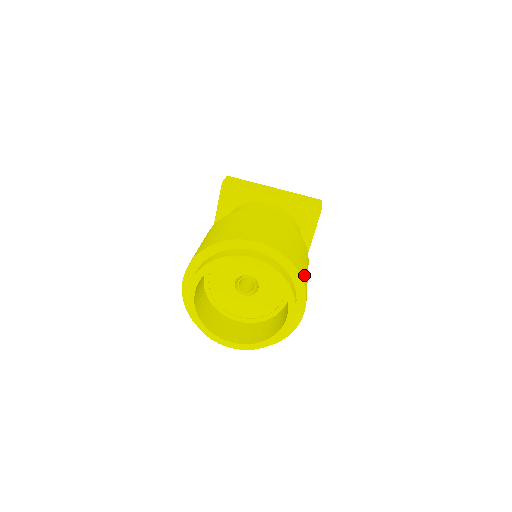
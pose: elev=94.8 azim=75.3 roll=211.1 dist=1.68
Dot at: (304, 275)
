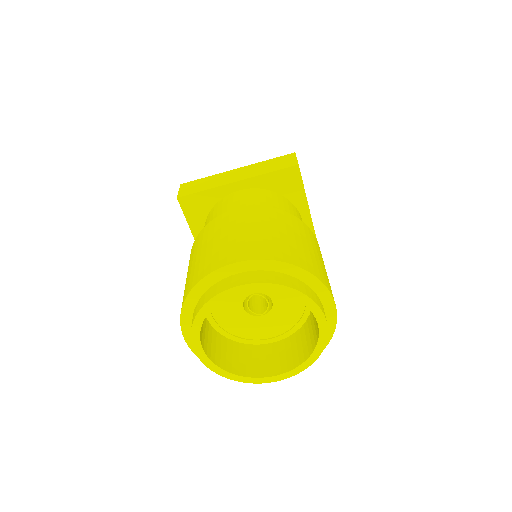
Dot at: (312, 264)
